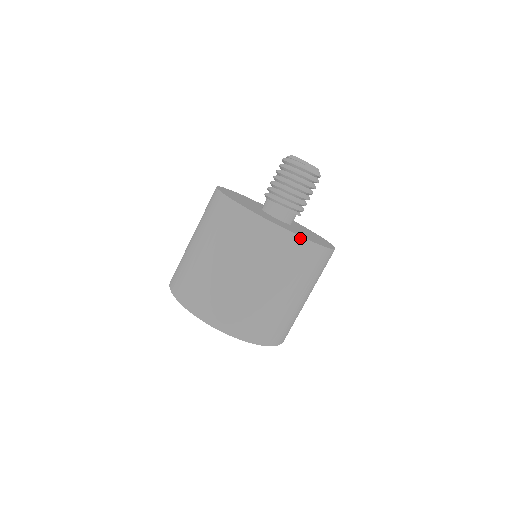
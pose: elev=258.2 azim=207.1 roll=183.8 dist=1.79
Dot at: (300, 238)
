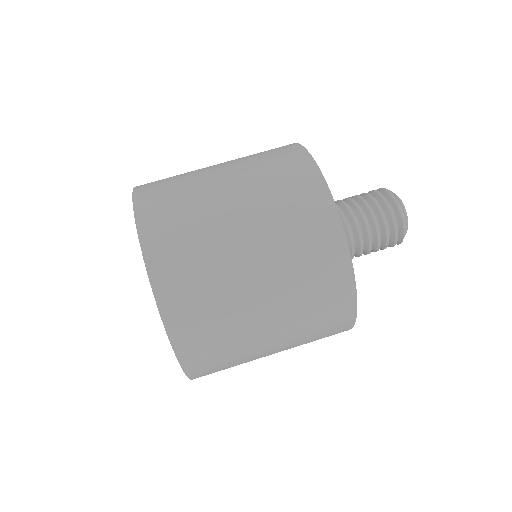
Dot at: (352, 278)
